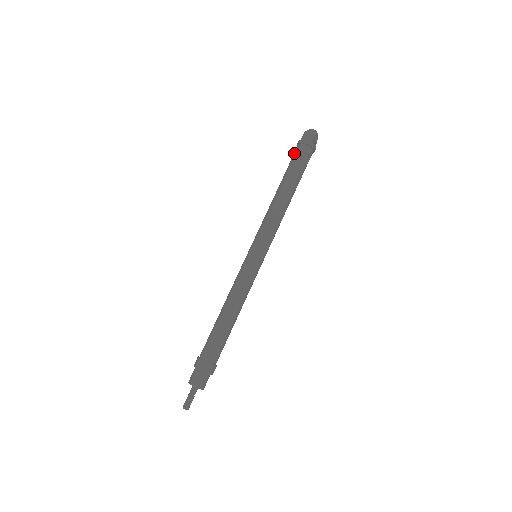
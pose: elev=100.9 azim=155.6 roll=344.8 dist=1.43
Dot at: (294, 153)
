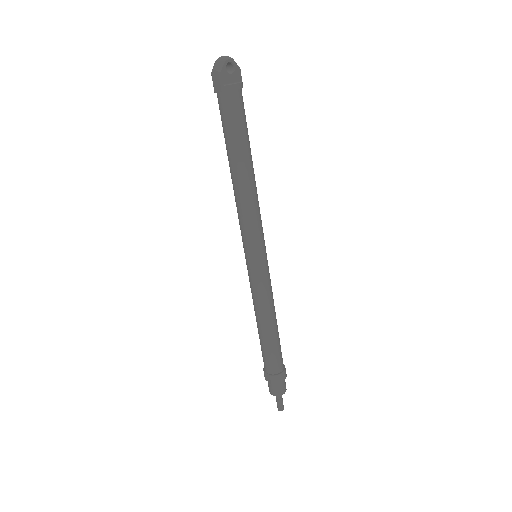
Dot at: (219, 109)
